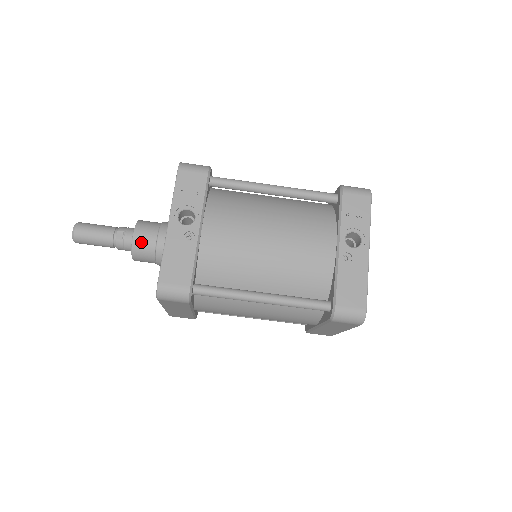
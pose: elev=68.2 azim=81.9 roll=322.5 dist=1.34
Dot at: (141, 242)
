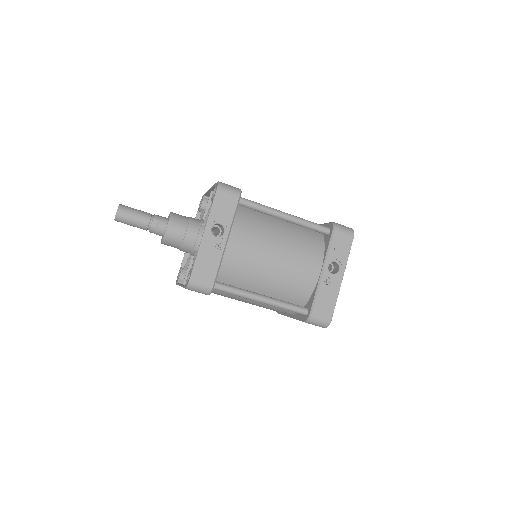
Dot at: (172, 234)
